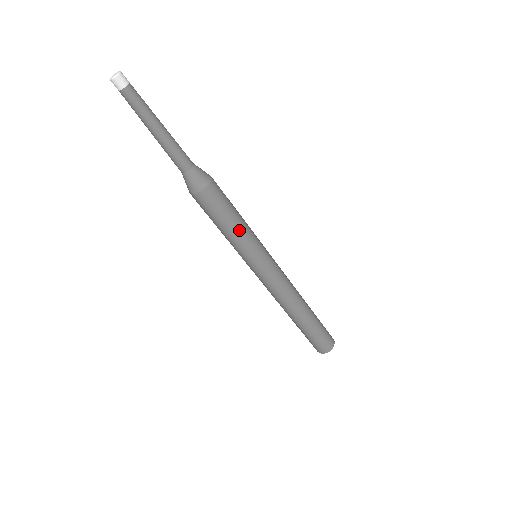
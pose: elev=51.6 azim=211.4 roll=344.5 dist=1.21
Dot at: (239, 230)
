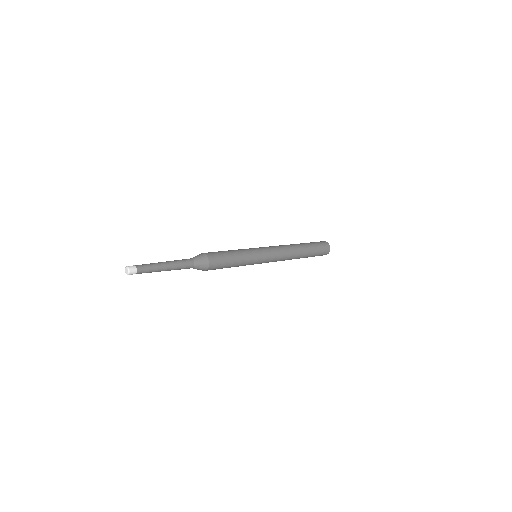
Dot at: (238, 265)
